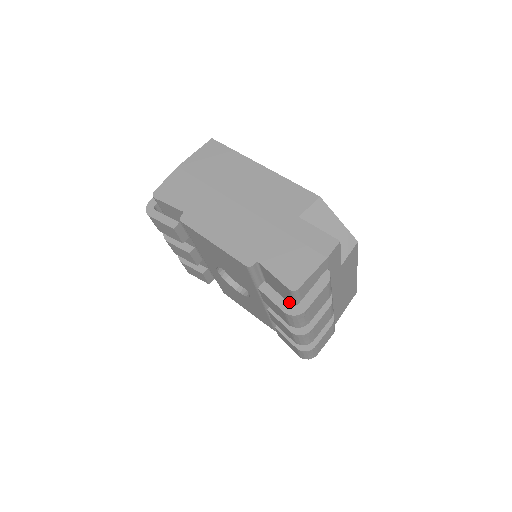
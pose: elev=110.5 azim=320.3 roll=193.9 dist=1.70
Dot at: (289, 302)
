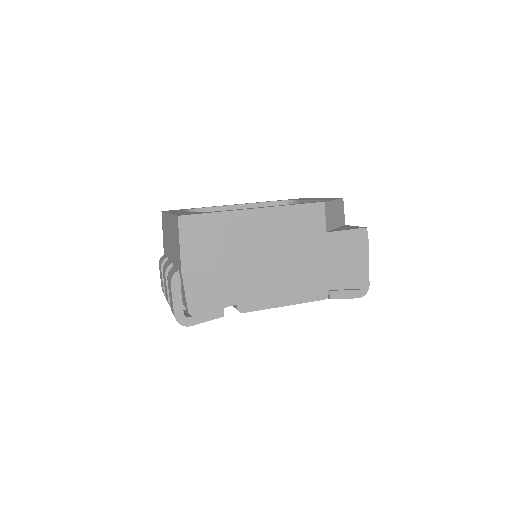
Dot at: occluded
